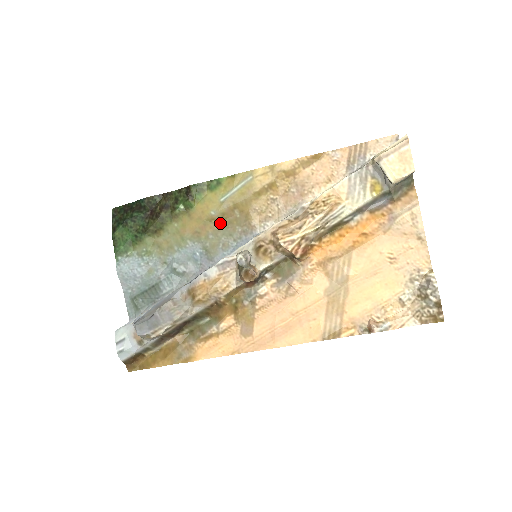
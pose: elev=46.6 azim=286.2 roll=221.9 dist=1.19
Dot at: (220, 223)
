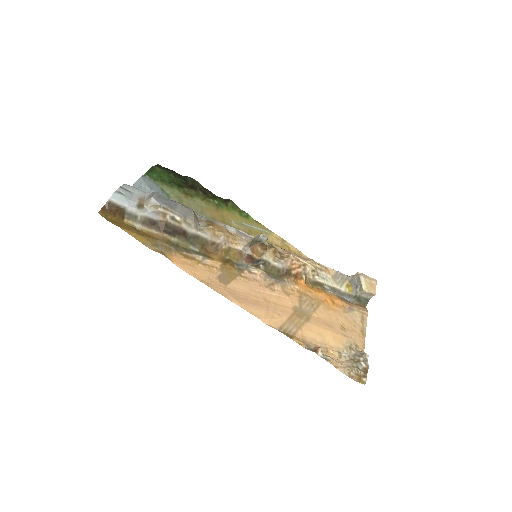
Dot at: occluded
